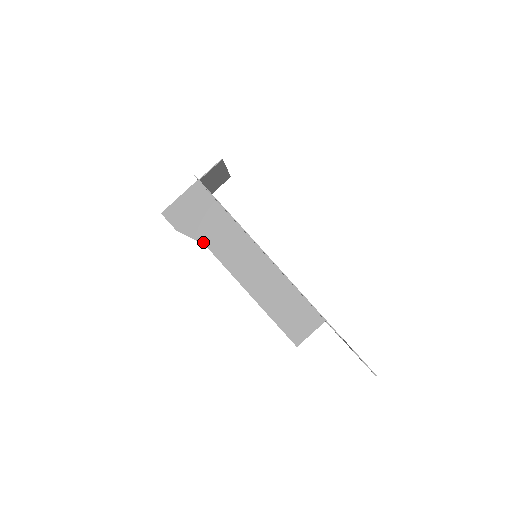
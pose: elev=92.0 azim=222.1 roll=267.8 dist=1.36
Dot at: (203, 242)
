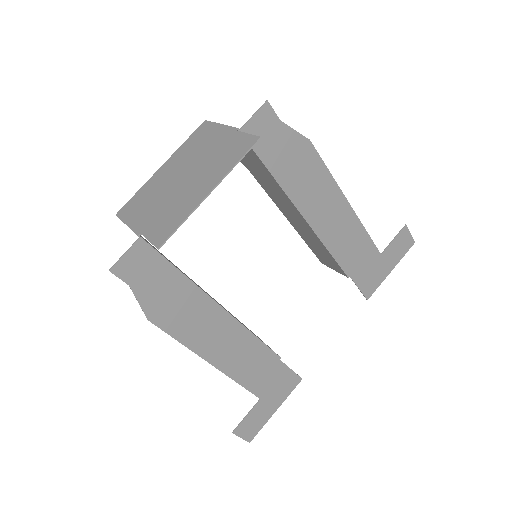
Dot at: occluded
